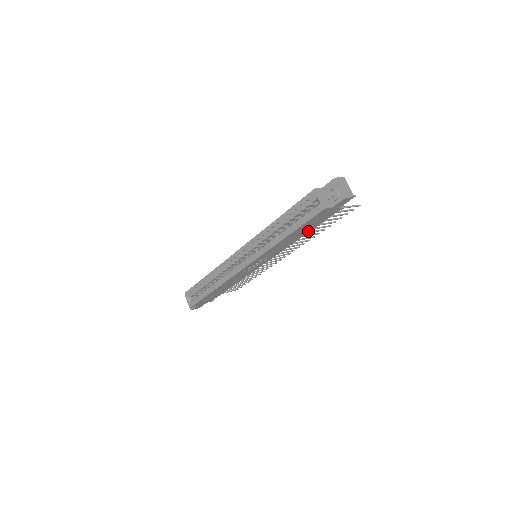
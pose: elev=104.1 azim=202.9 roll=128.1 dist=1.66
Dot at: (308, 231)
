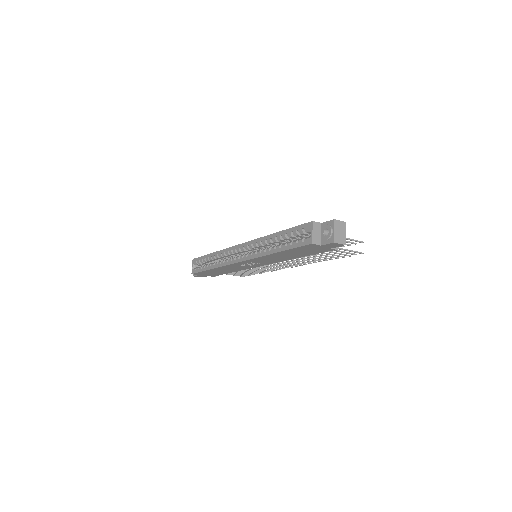
Dot at: (302, 256)
